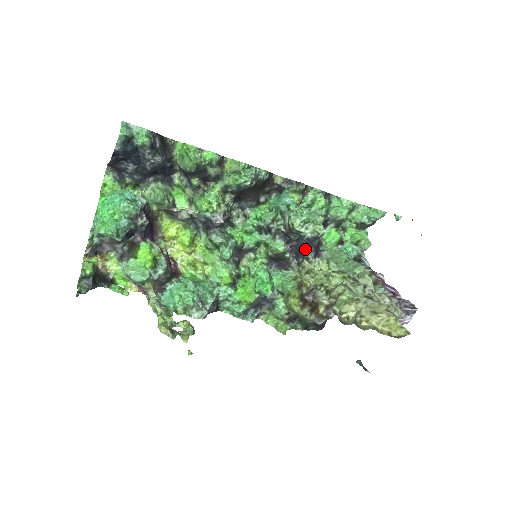
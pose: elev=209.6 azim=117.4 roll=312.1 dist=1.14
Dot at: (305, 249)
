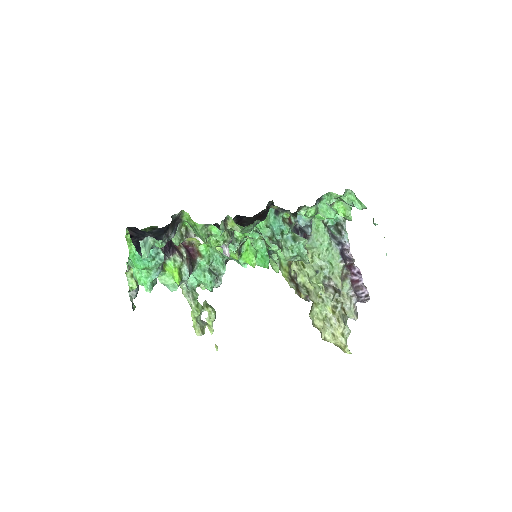
Dot at: occluded
